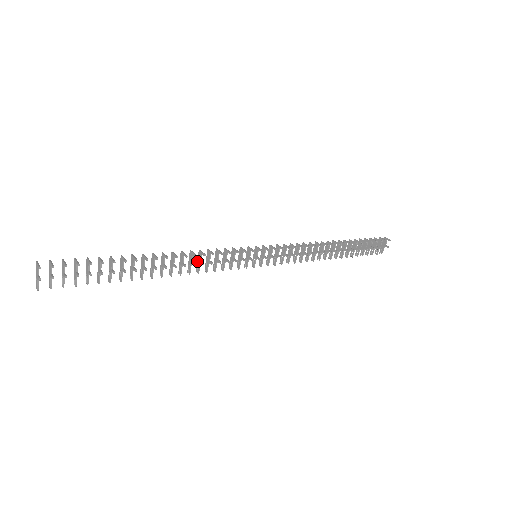
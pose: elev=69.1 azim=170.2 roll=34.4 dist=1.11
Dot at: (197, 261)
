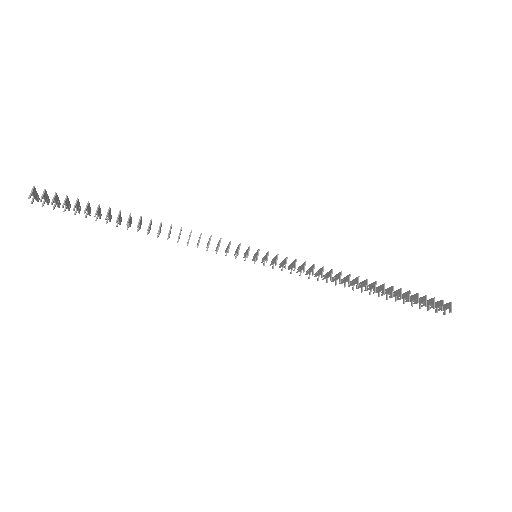
Dot at: (189, 235)
